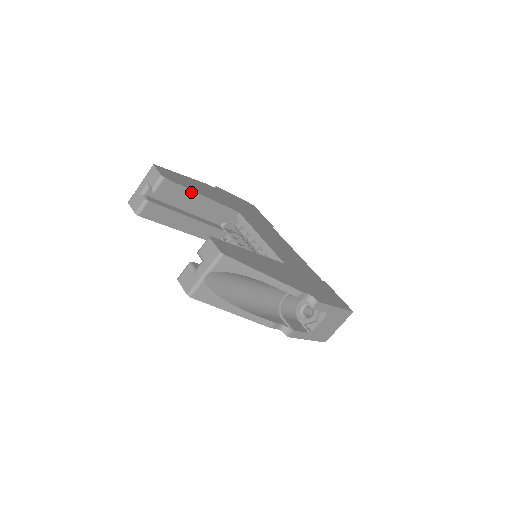
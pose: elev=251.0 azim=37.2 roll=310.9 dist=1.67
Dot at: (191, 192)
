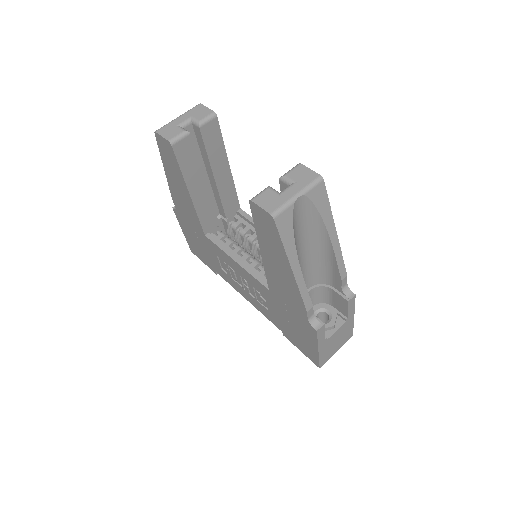
Dot at: (224, 152)
